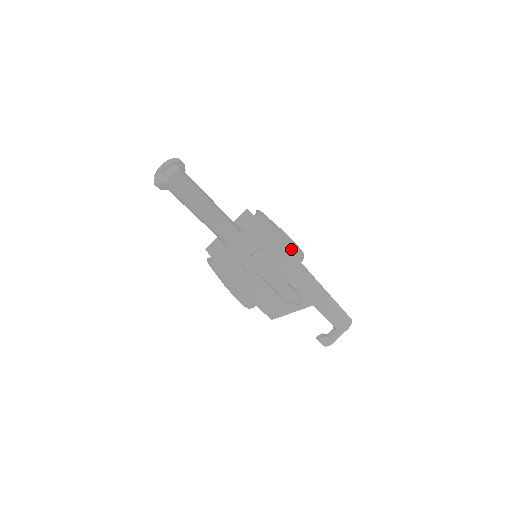
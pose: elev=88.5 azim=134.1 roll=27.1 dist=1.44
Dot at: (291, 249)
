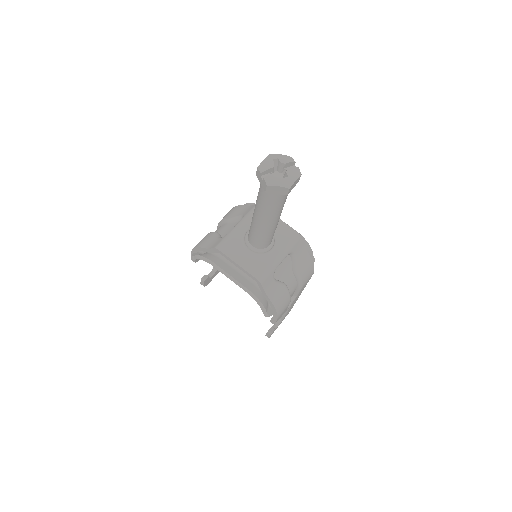
Dot at: occluded
